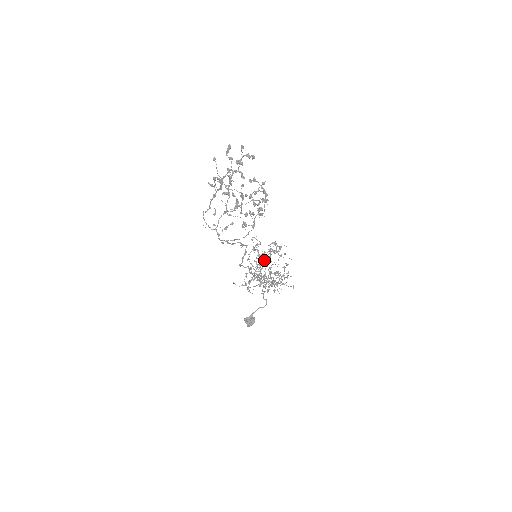
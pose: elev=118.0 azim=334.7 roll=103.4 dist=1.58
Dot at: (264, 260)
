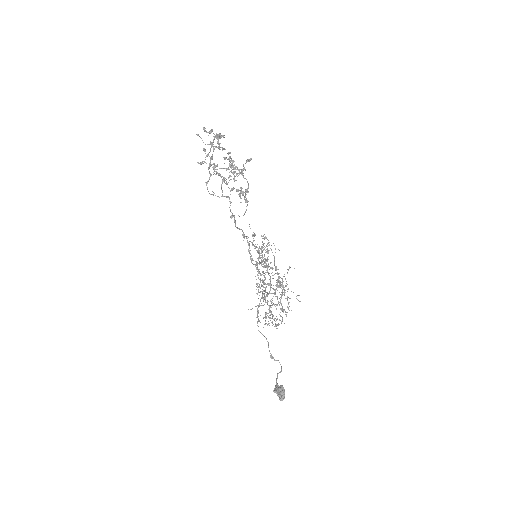
Dot at: occluded
